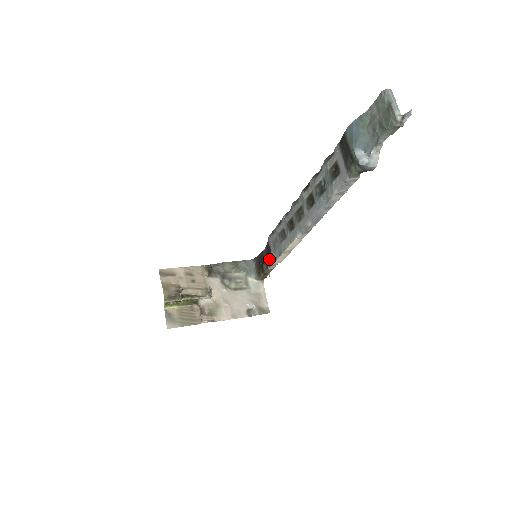
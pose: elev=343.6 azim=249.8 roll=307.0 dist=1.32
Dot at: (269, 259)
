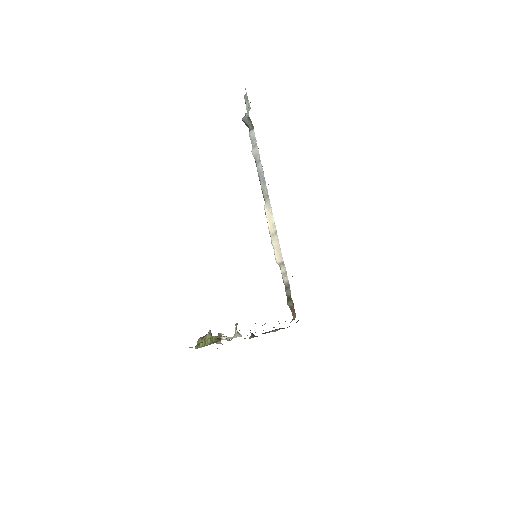
Dot at: occluded
